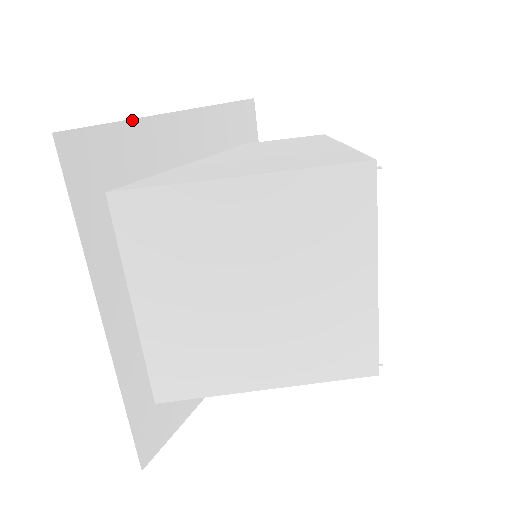
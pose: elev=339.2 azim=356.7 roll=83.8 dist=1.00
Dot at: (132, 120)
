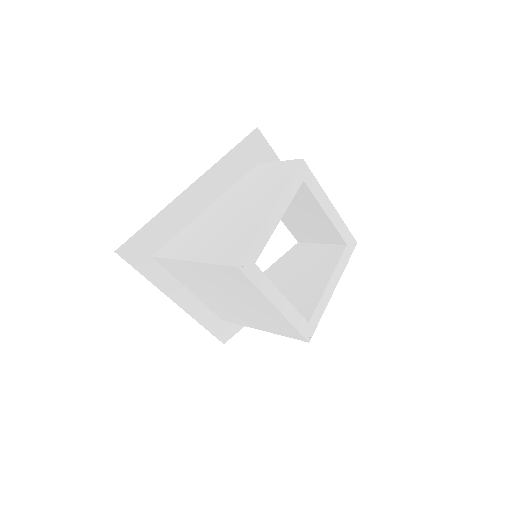
Dot at: (152, 219)
